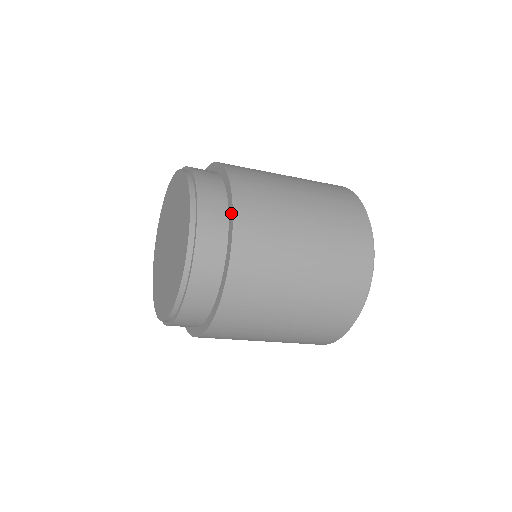
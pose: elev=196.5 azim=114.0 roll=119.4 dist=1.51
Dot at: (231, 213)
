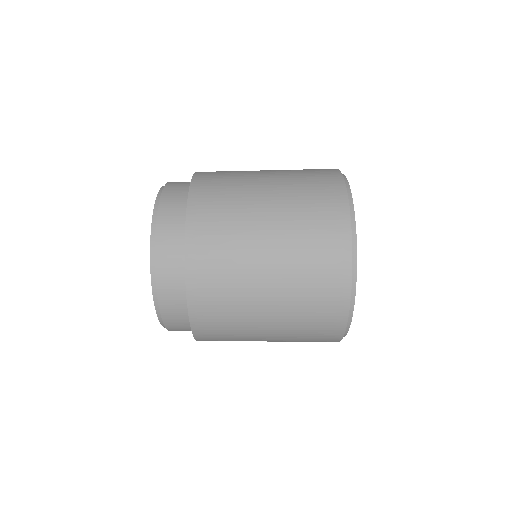
Dot at: (185, 274)
